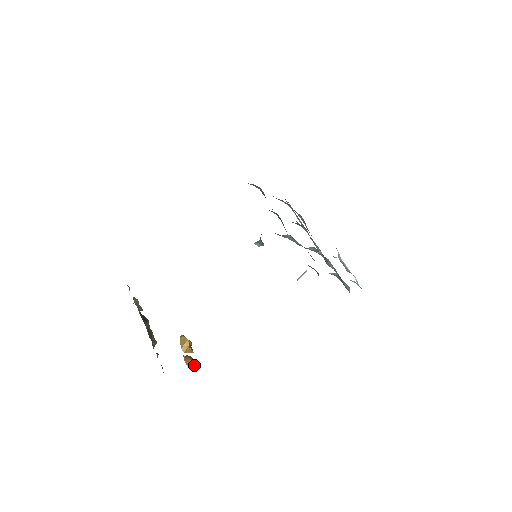
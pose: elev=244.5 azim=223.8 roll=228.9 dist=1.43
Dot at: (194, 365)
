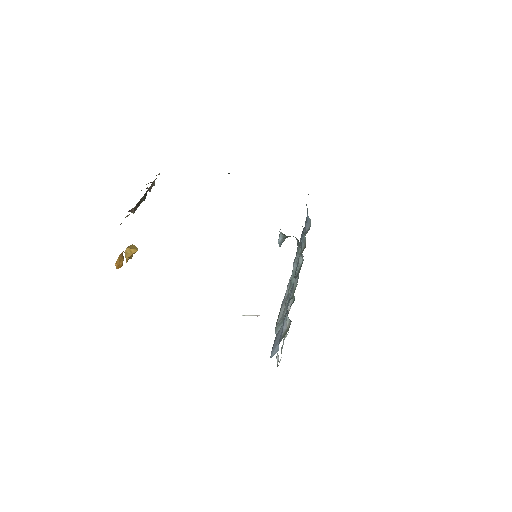
Dot at: (121, 265)
